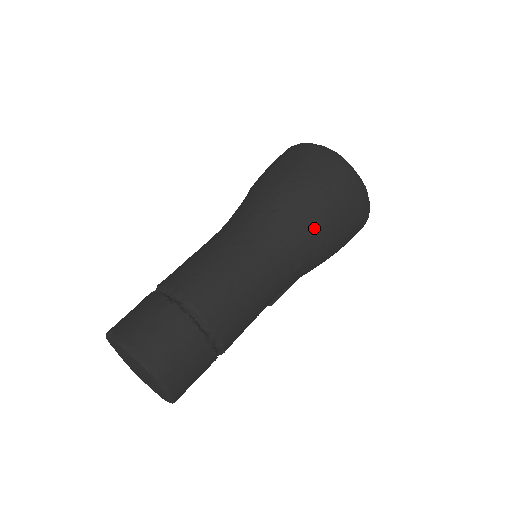
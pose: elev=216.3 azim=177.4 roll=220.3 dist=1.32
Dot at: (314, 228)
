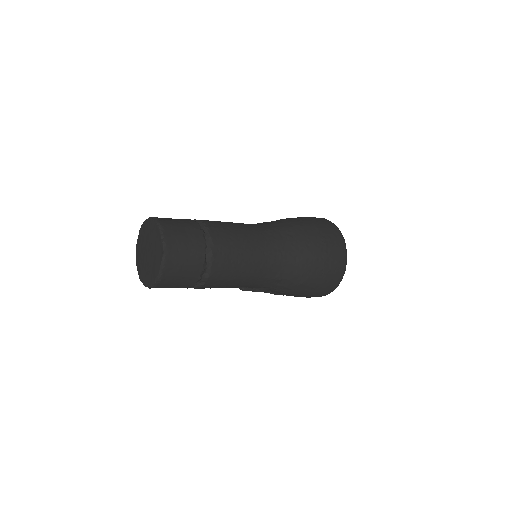
Dot at: (304, 262)
